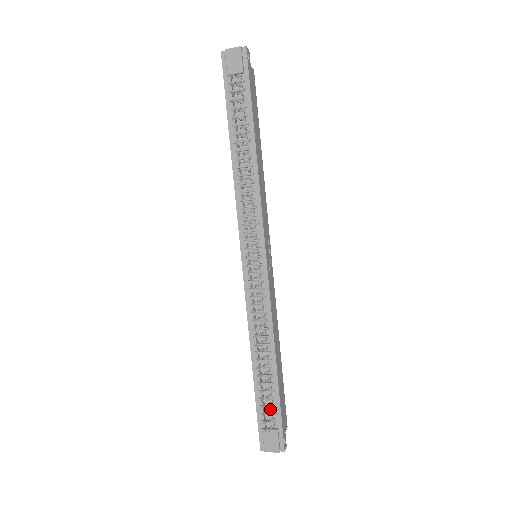
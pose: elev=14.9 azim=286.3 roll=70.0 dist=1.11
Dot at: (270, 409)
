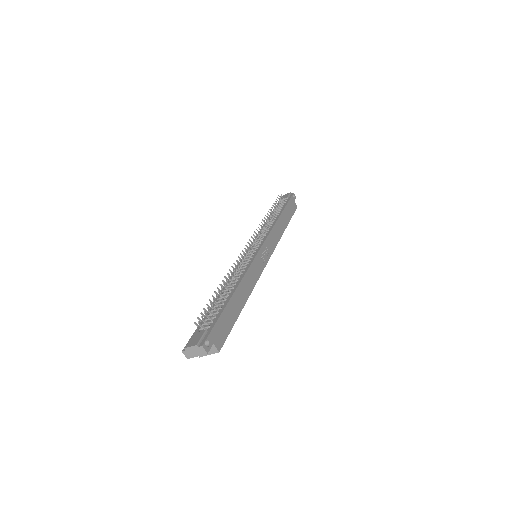
Dot at: (210, 320)
